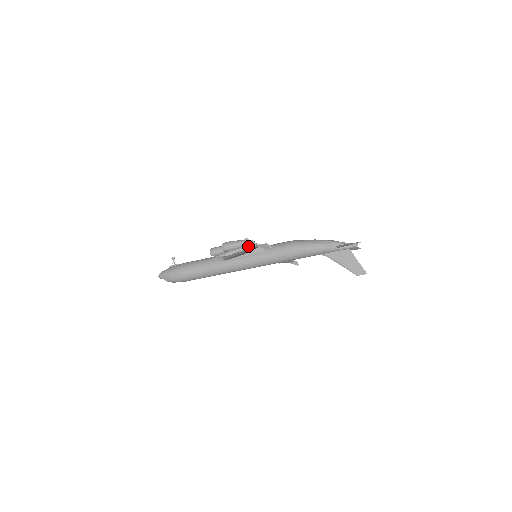
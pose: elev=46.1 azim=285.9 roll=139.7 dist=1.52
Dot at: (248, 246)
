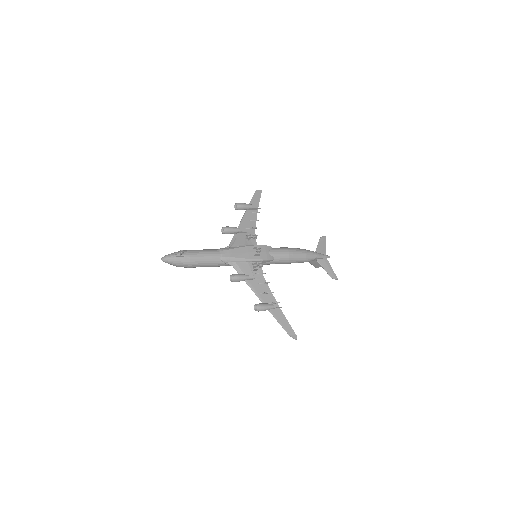
Dot at: (274, 308)
